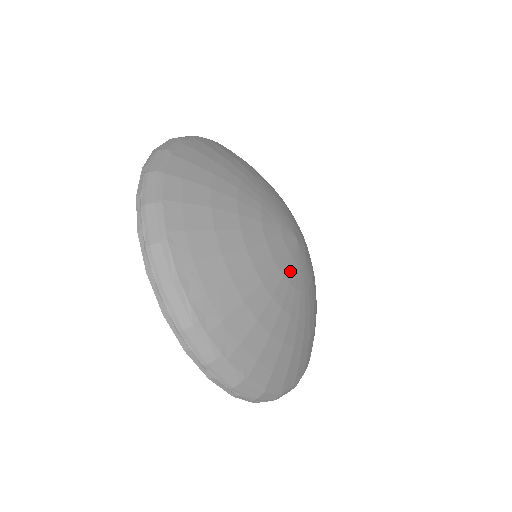
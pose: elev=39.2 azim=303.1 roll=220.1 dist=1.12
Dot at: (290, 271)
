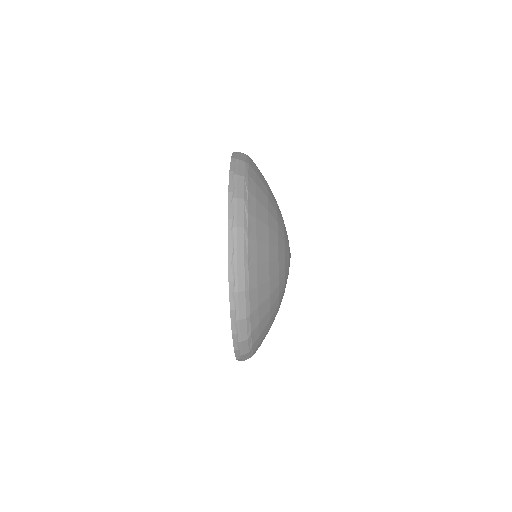
Dot at: occluded
